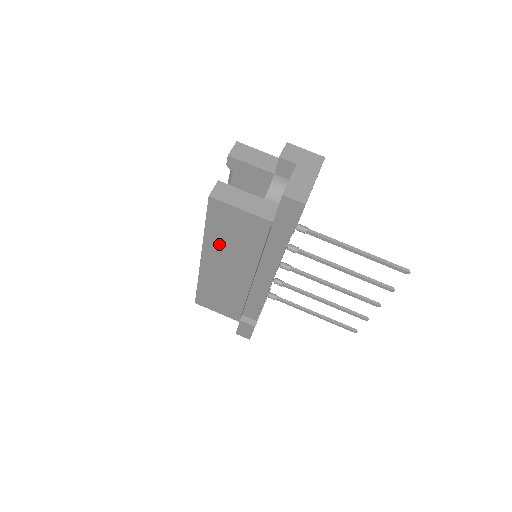
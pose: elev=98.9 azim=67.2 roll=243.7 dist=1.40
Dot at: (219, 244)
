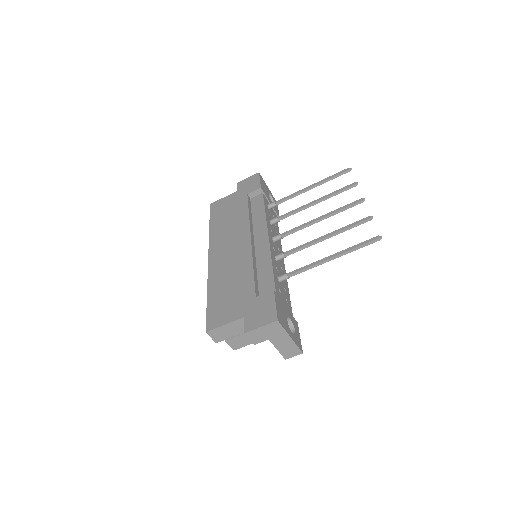
Dot at: occluded
